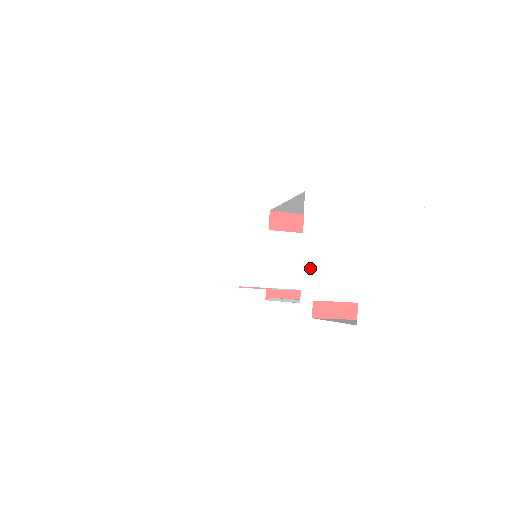
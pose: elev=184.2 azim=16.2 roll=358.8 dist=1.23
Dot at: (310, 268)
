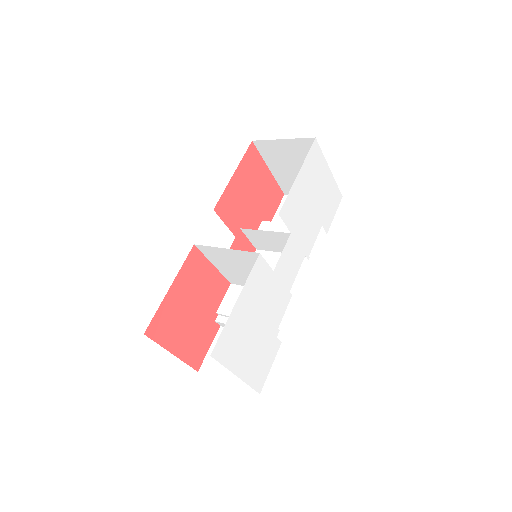
Dot at: (302, 242)
